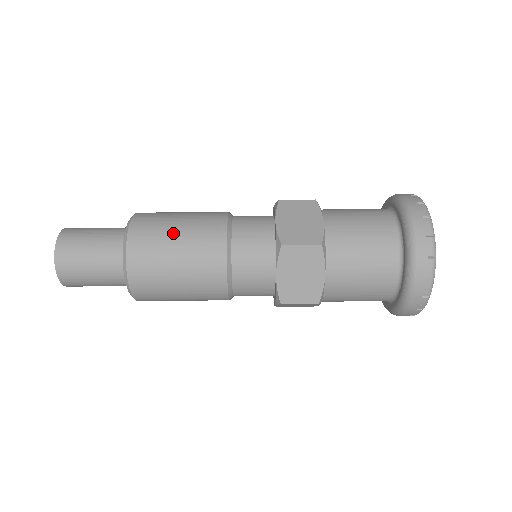
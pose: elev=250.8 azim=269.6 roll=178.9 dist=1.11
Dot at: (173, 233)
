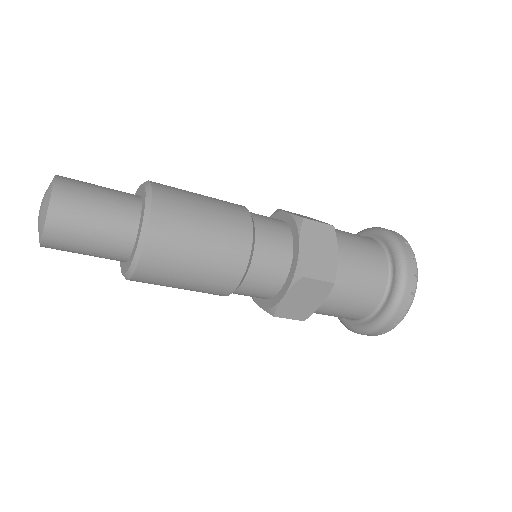
Dot at: (199, 234)
